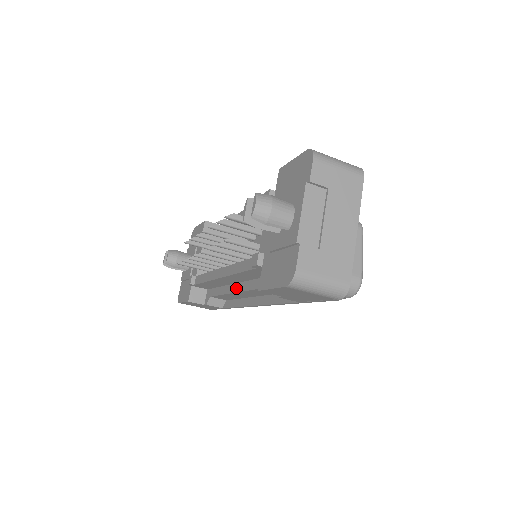
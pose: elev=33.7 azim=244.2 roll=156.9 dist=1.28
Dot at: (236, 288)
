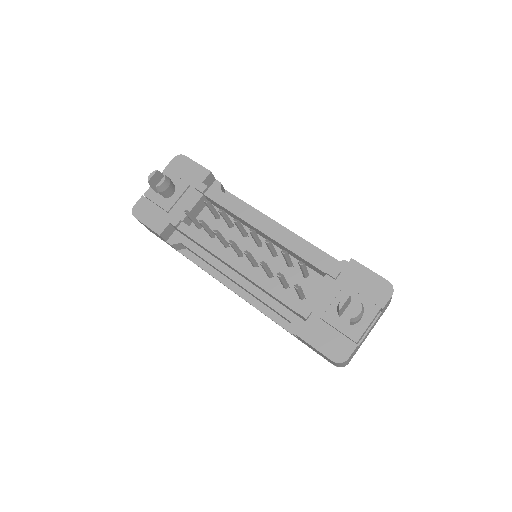
Dot at: (233, 276)
